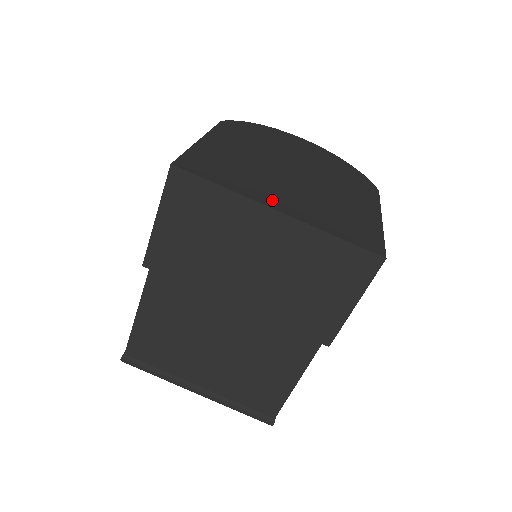
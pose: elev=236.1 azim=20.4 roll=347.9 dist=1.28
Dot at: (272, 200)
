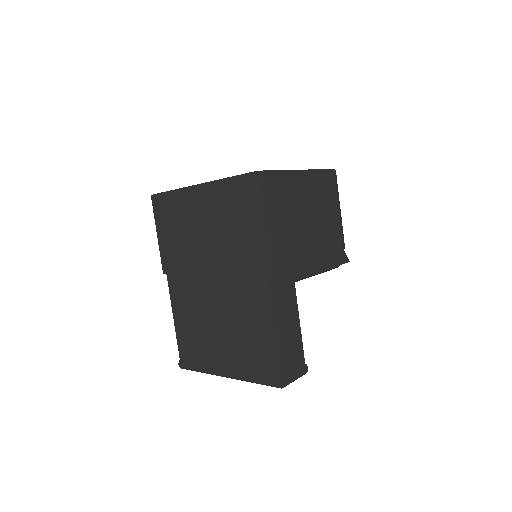
Dot at: occluded
